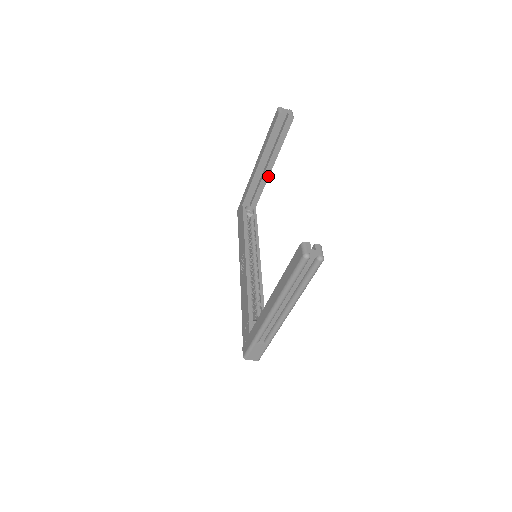
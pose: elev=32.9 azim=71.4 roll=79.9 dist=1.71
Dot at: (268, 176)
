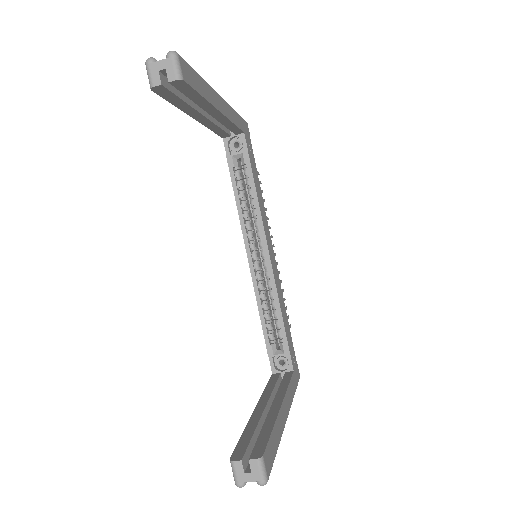
Dot at: (225, 117)
